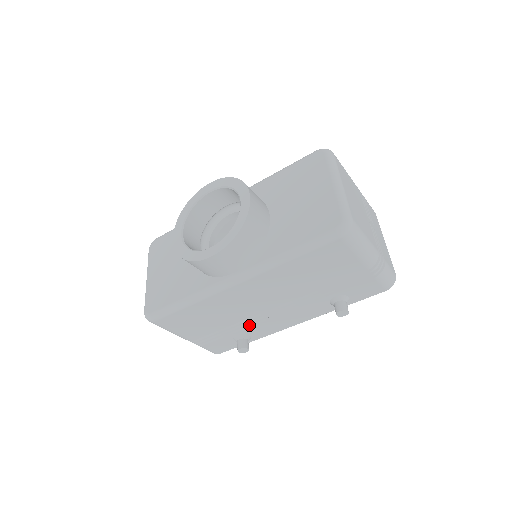
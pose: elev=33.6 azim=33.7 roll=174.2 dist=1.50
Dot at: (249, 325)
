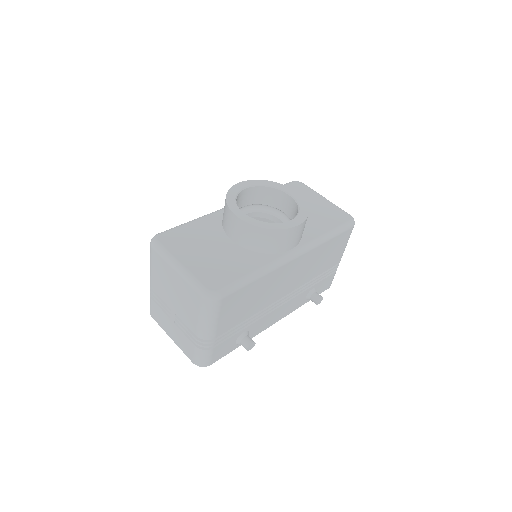
Dot at: (257, 318)
